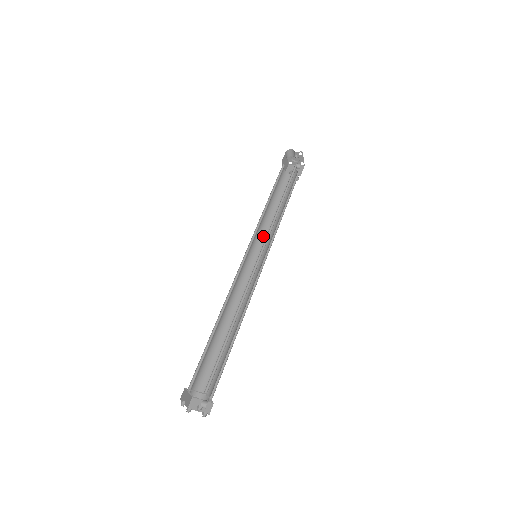
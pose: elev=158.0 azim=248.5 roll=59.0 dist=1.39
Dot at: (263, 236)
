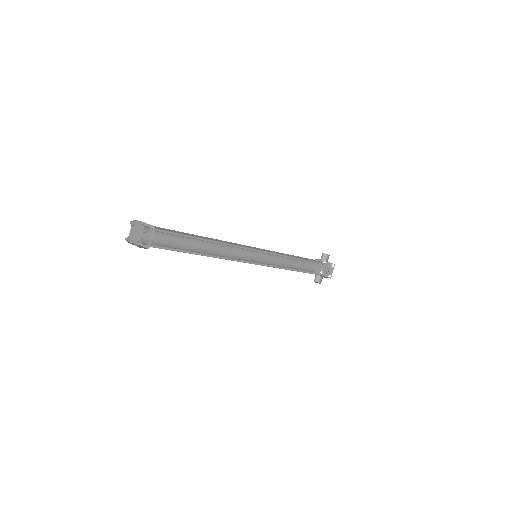
Dot at: (269, 264)
